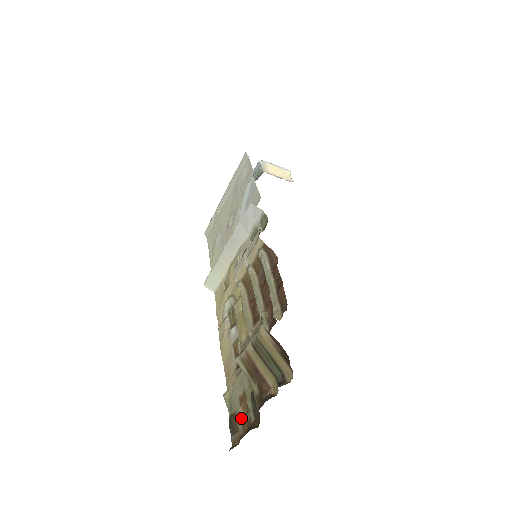
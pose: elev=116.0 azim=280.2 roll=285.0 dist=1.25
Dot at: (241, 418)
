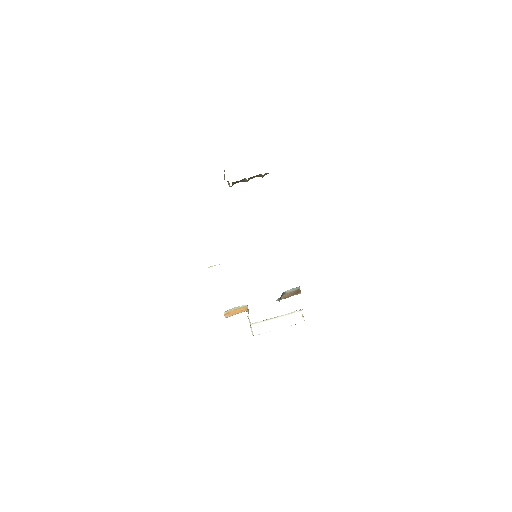
Dot at: occluded
